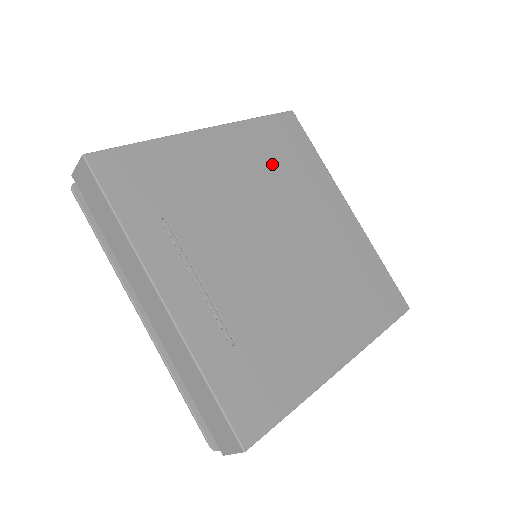
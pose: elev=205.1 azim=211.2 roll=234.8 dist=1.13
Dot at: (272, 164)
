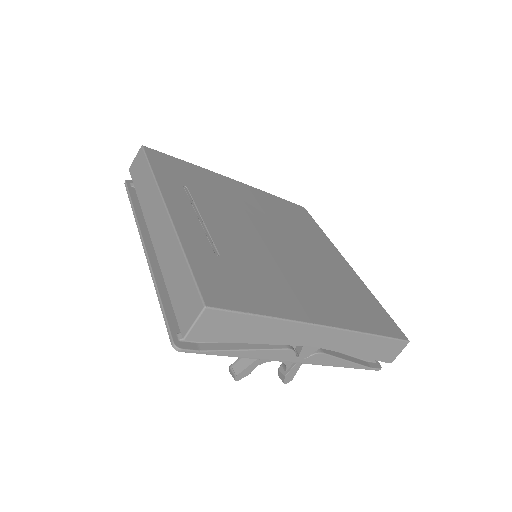
Dot at: (281, 214)
